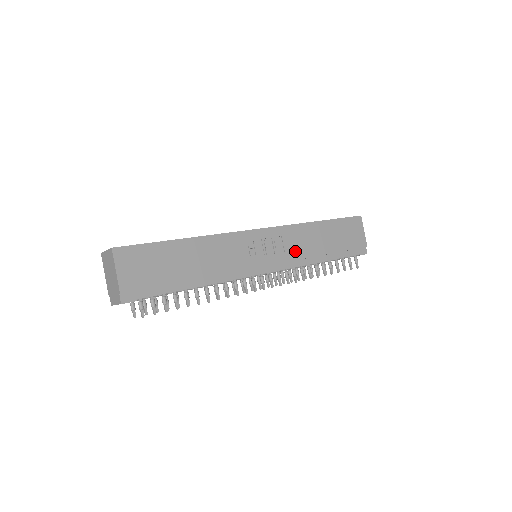
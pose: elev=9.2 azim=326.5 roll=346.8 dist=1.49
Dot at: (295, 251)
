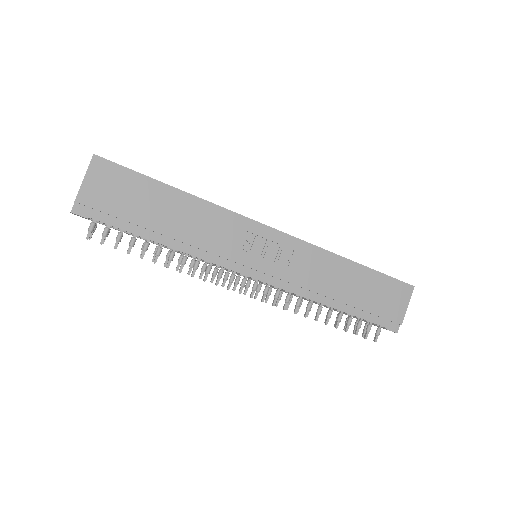
Dot at: (301, 275)
